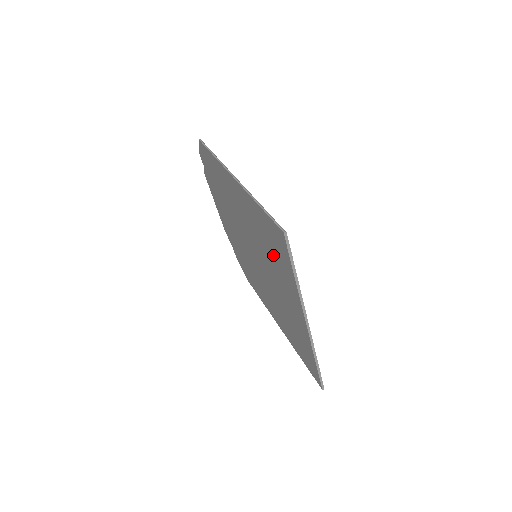
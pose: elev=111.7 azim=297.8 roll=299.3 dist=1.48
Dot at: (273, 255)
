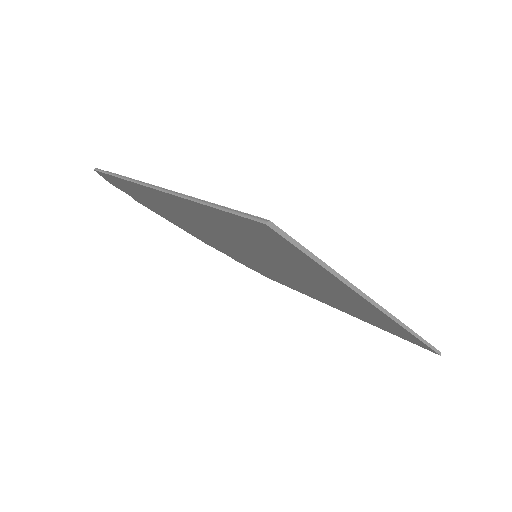
Dot at: (274, 252)
